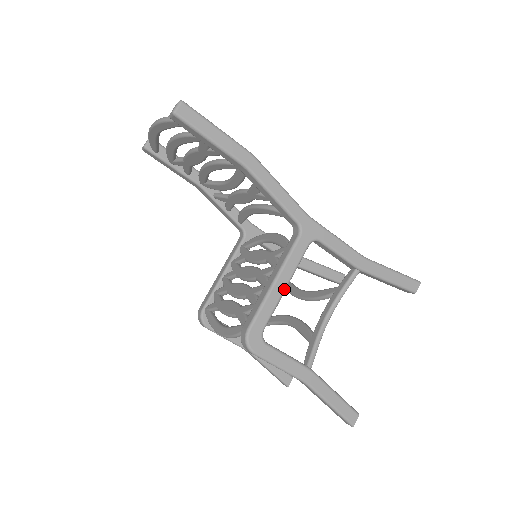
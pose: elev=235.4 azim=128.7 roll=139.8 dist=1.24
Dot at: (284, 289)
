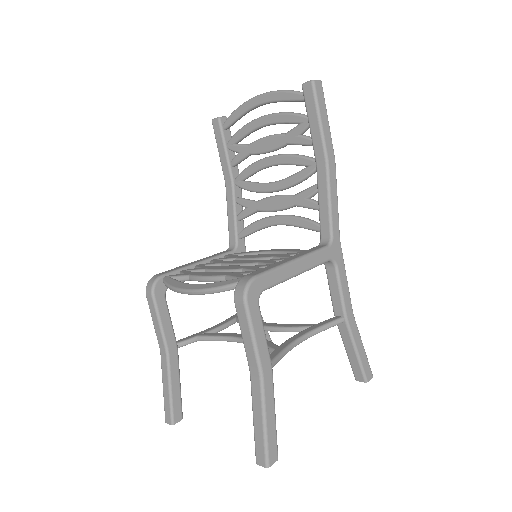
Dot at: (297, 274)
